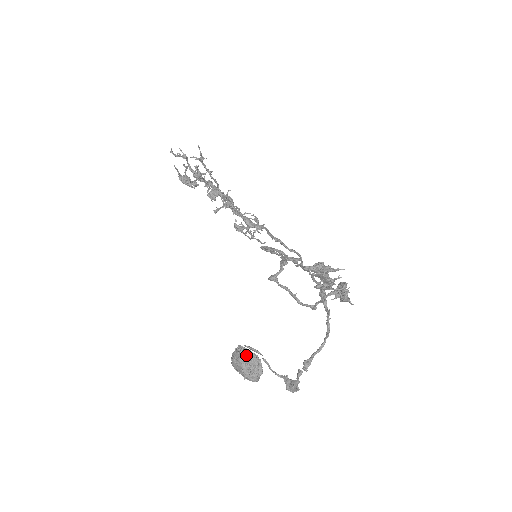
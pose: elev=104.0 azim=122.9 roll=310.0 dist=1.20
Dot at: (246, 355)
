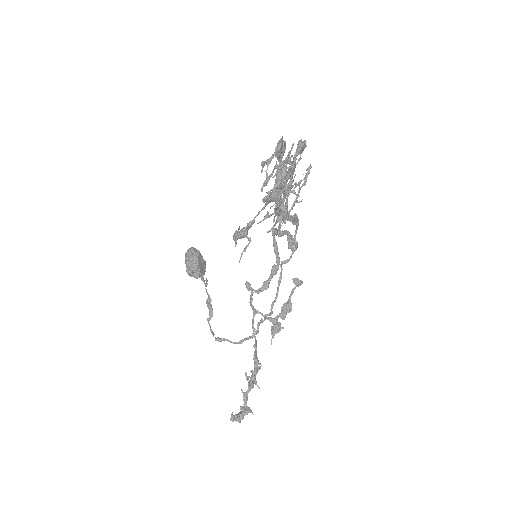
Dot at: (196, 277)
